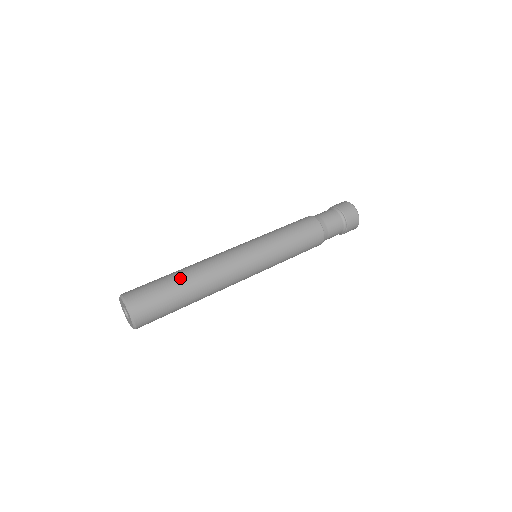
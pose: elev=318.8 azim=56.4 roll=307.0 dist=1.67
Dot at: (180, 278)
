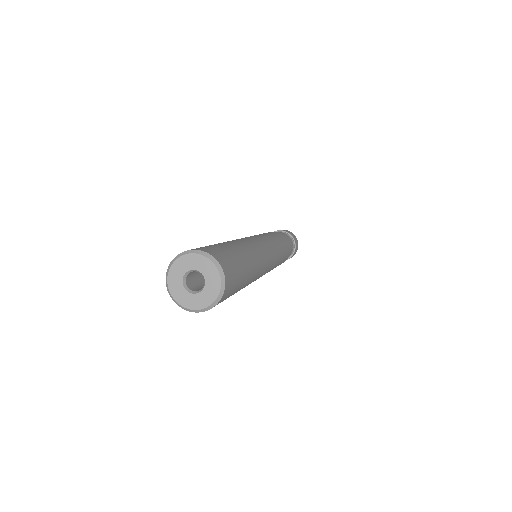
Dot at: occluded
